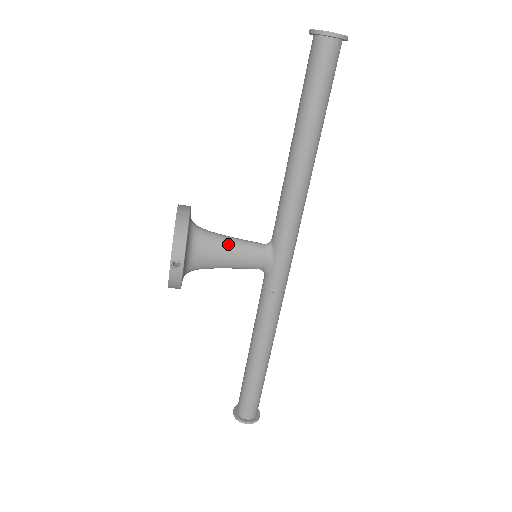
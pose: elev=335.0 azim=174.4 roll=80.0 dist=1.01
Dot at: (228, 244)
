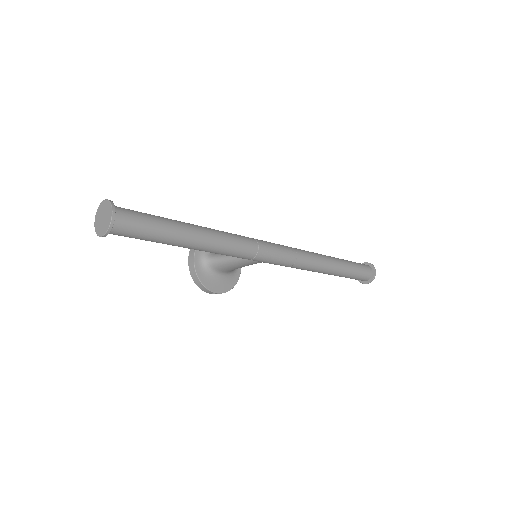
Dot at: (232, 263)
